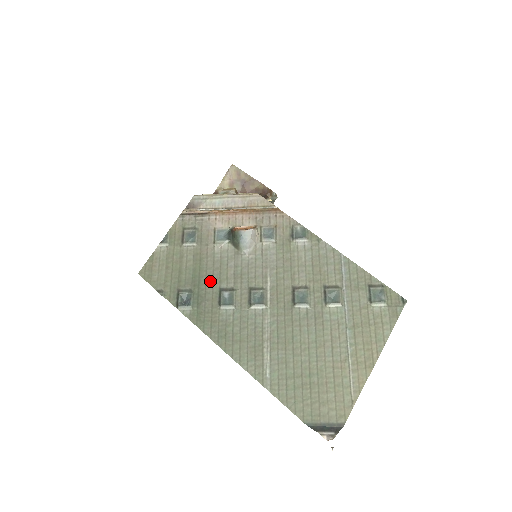
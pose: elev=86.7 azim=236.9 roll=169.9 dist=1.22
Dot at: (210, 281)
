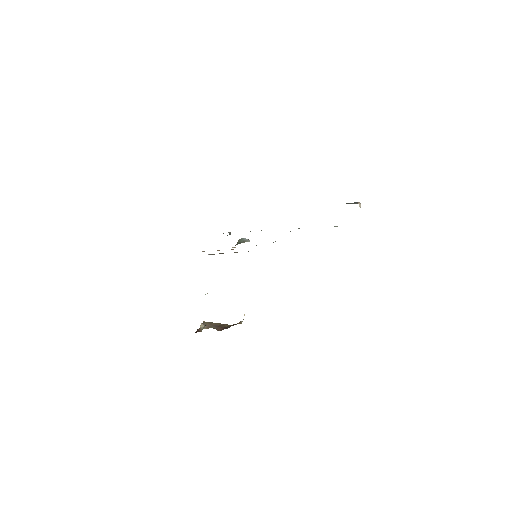
Dot at: occluded
